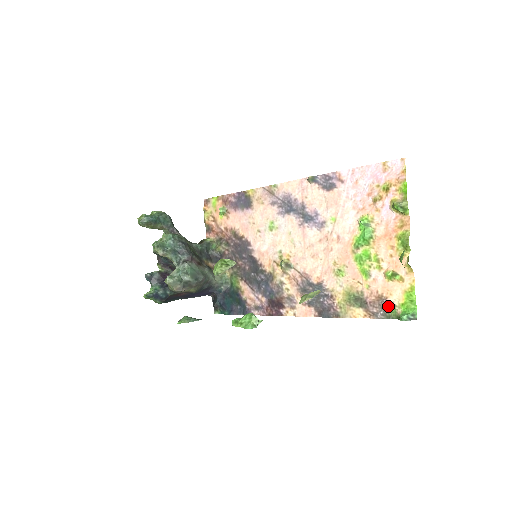
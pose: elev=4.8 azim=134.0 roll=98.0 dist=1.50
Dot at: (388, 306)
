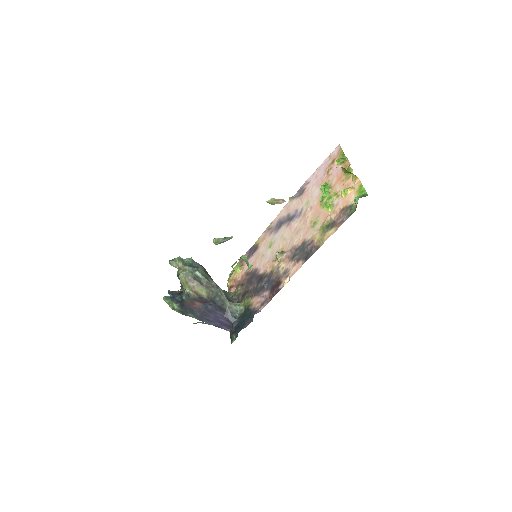
Dot at: (349, 209)
